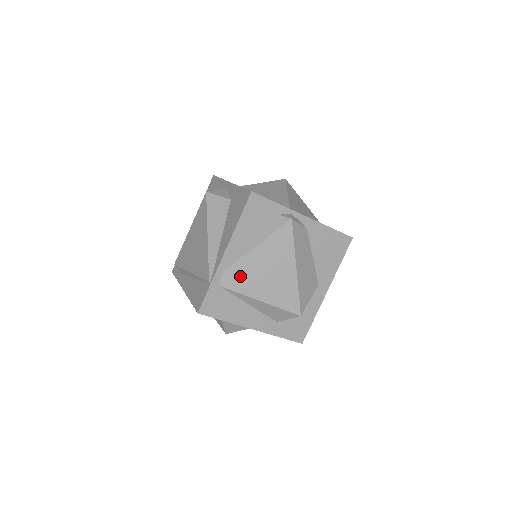
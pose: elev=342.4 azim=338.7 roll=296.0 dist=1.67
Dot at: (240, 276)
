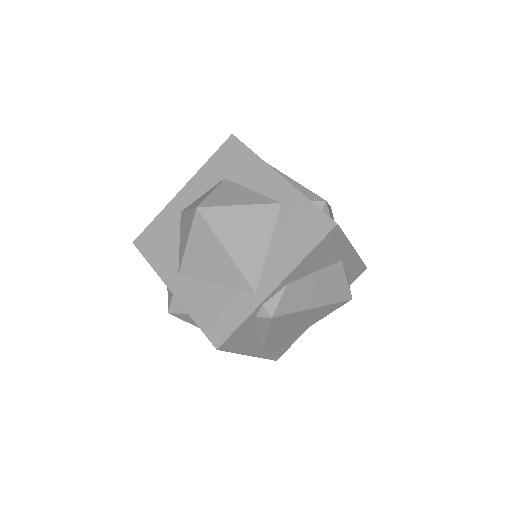
Dot at: (278, 342)
